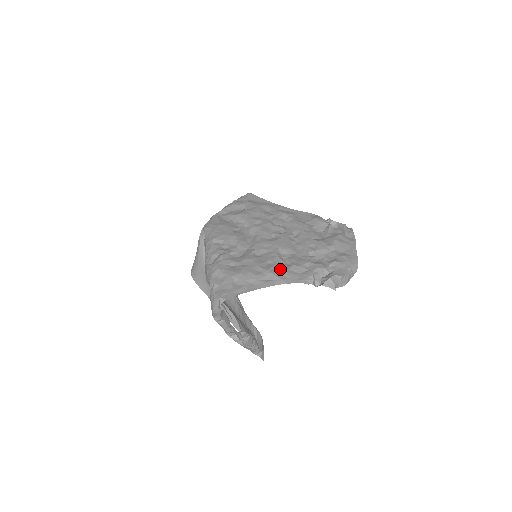
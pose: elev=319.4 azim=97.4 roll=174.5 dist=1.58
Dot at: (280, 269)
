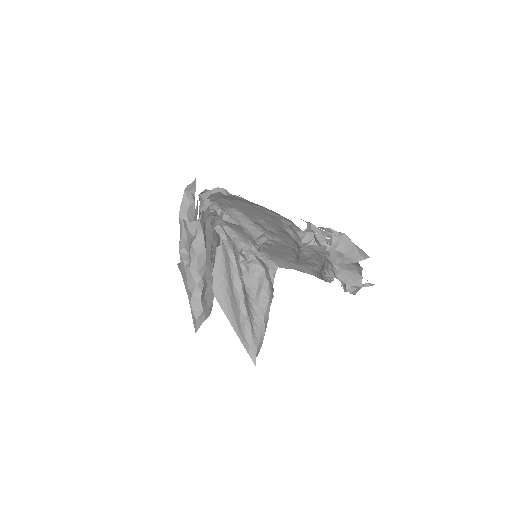
Dot at: occluded
